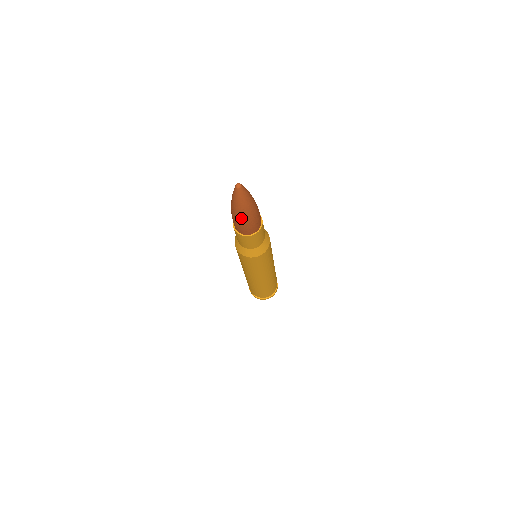
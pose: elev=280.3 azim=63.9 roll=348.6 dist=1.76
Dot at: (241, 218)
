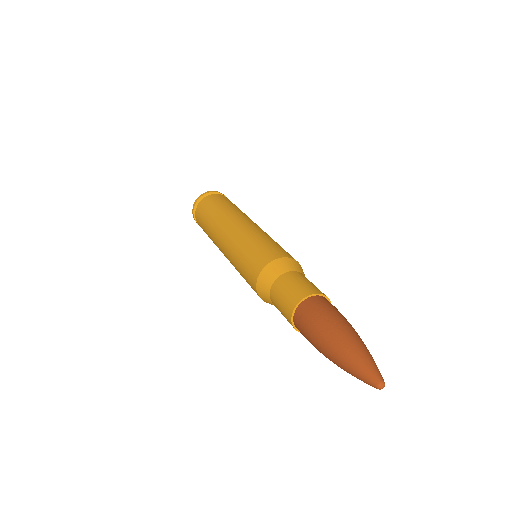
Dot at: occluded
